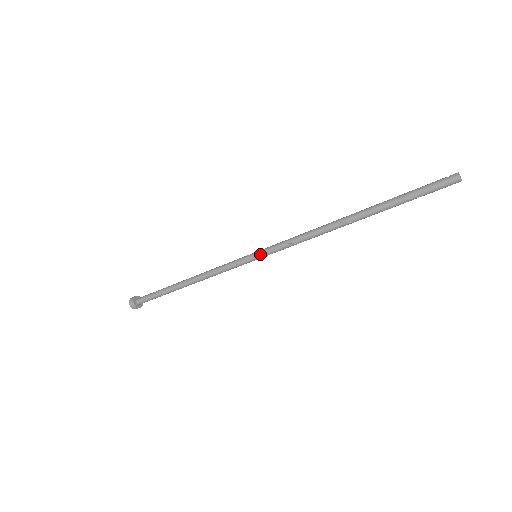
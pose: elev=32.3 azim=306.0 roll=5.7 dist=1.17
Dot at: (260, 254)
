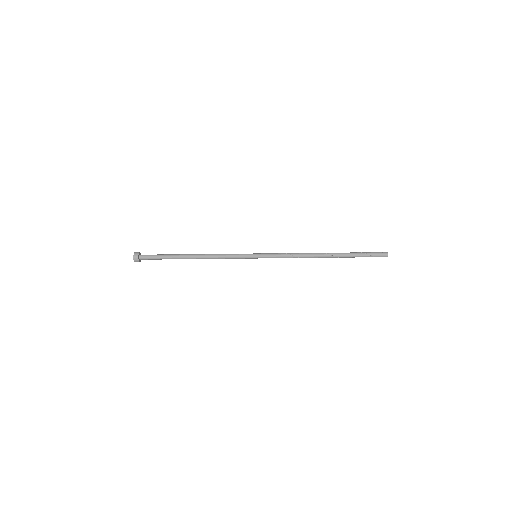
Dot at: (261, 253)
